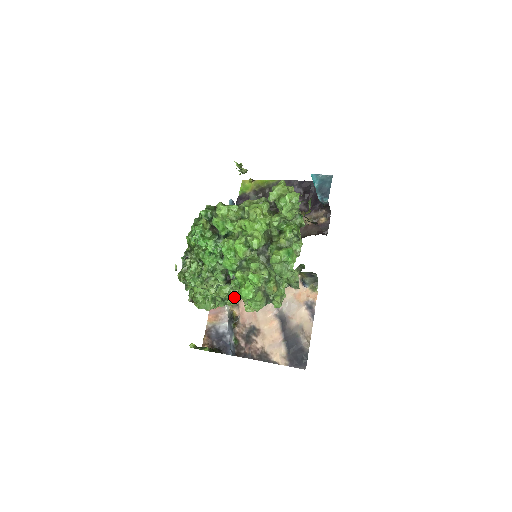
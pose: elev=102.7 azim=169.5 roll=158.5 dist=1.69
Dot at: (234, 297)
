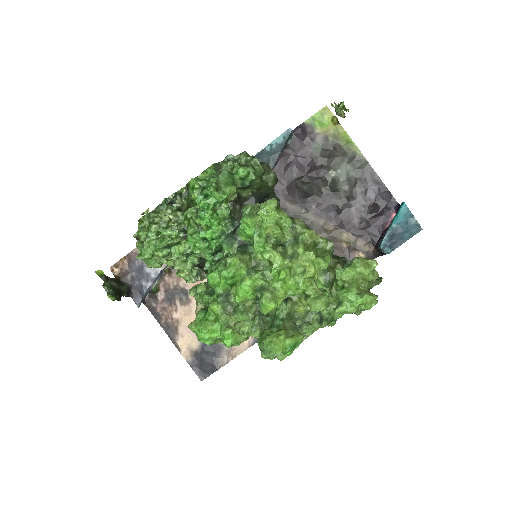
Dot at: (191, 277)
